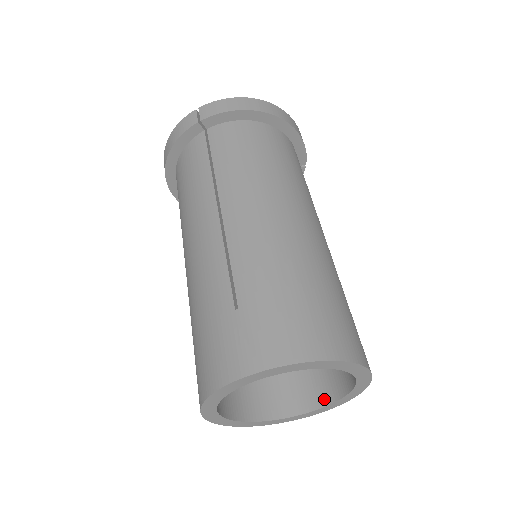
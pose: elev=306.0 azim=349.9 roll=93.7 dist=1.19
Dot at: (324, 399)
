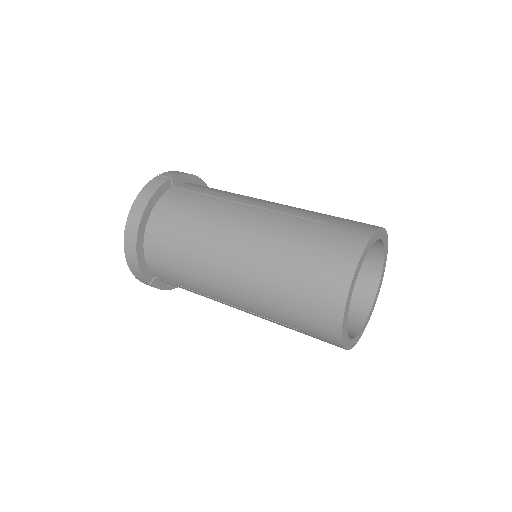
Dot at: (362, 317)
